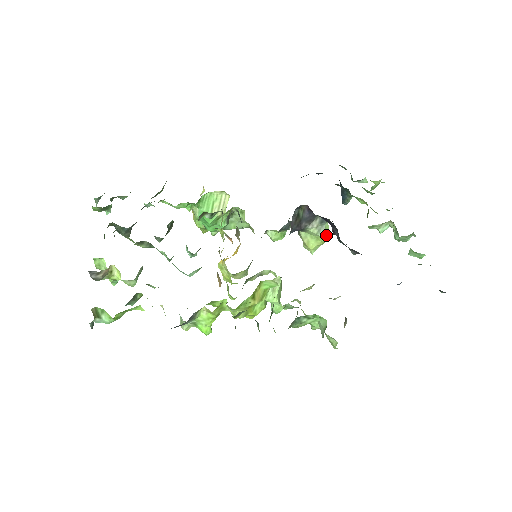
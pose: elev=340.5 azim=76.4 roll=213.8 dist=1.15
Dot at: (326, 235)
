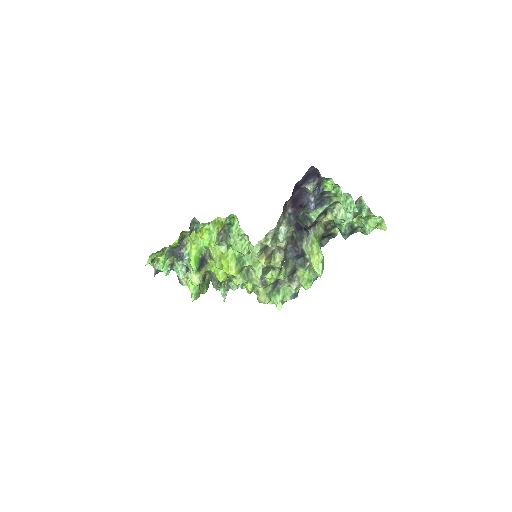
Dot at: (314, 245)
